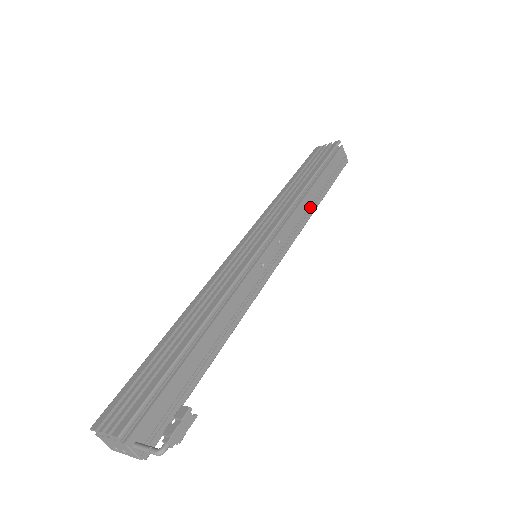
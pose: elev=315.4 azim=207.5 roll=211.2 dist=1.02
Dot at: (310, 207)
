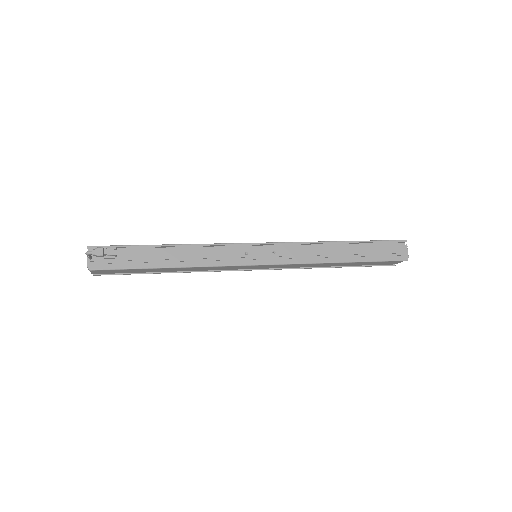
Dot at: (327, 257)
